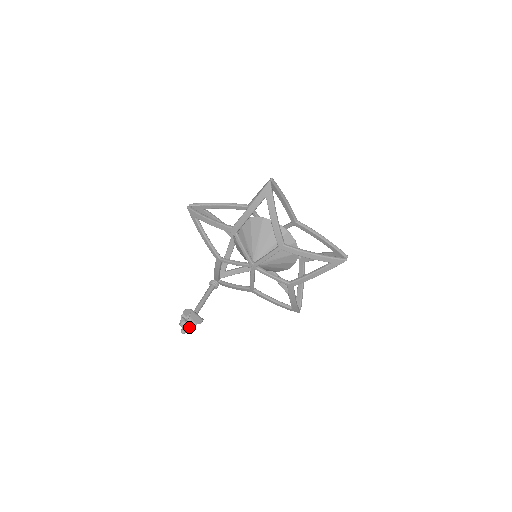
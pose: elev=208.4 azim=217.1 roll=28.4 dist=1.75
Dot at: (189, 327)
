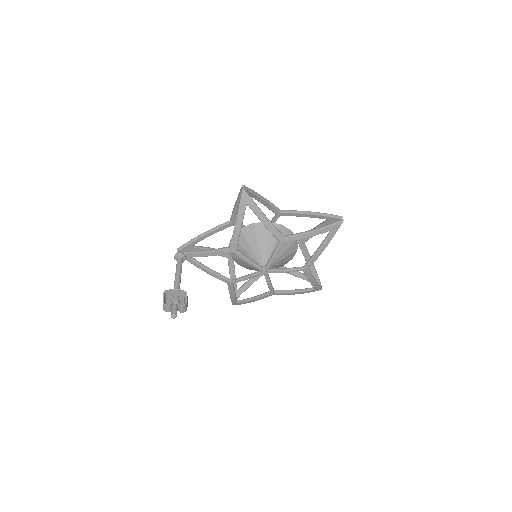
Dot at: occluded
